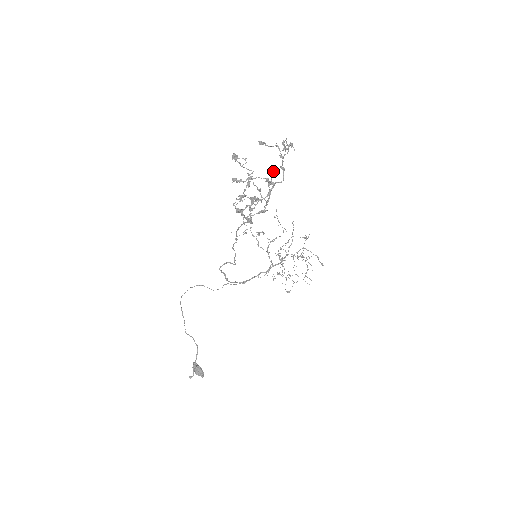
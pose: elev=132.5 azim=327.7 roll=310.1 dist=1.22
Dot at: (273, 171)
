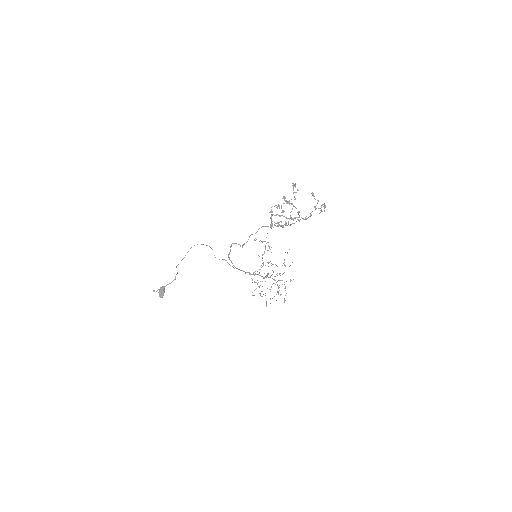
Dot at: (306, 216)
